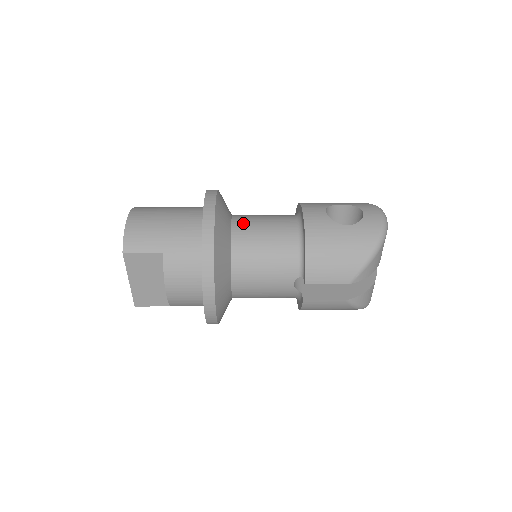
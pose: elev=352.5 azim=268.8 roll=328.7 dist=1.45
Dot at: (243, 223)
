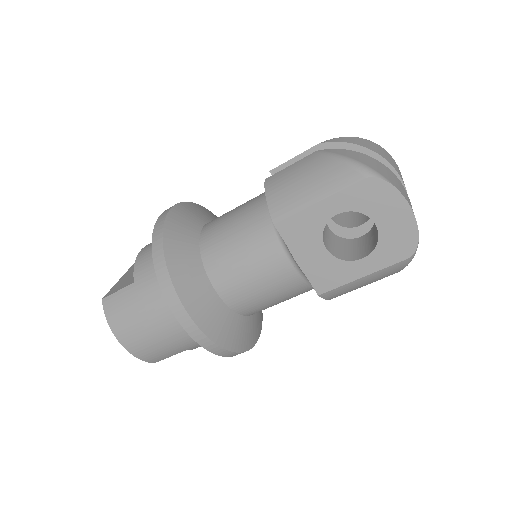
Dot at: occluded
